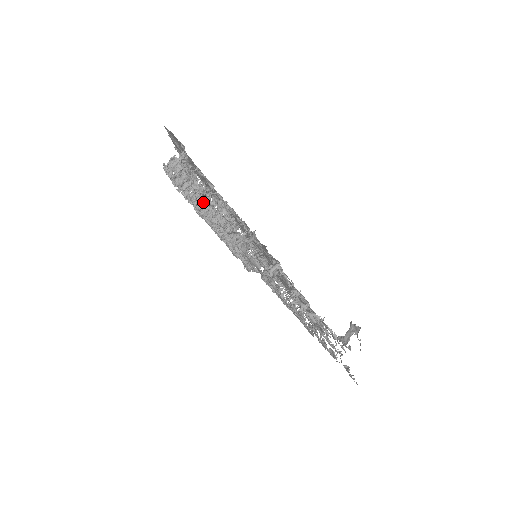
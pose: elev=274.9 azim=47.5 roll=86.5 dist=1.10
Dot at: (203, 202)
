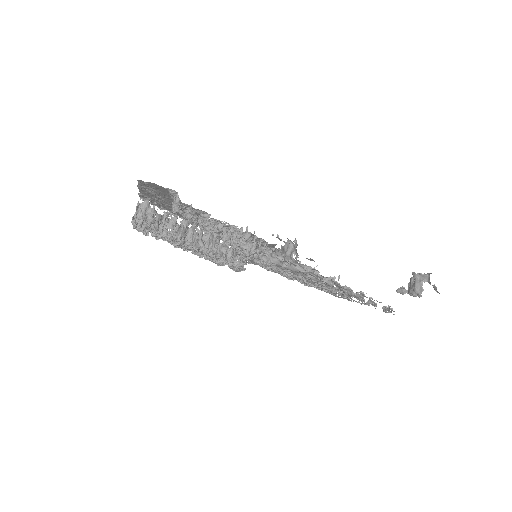
Dot at: (184, 233)
